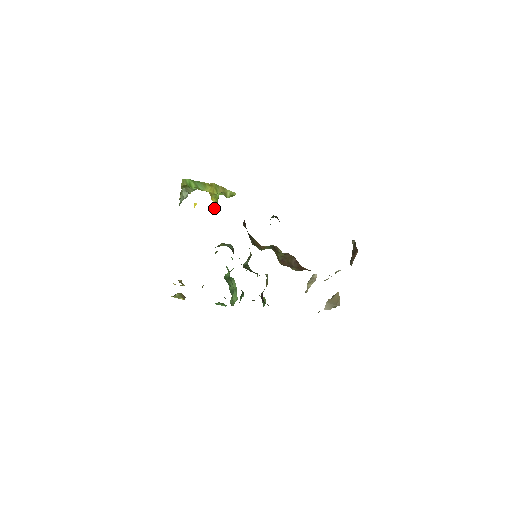
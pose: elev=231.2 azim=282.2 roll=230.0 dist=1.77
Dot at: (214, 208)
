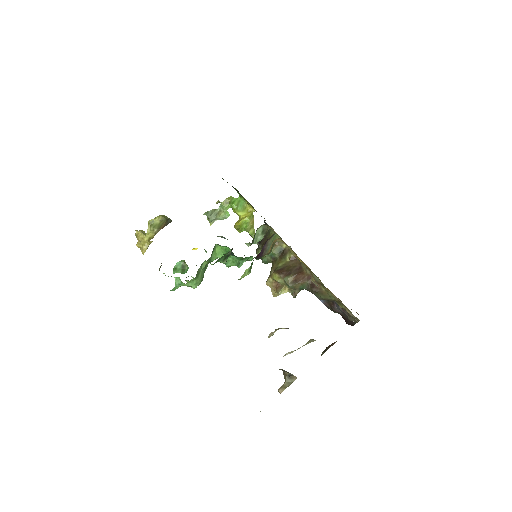
Dot at: (236, 226)
